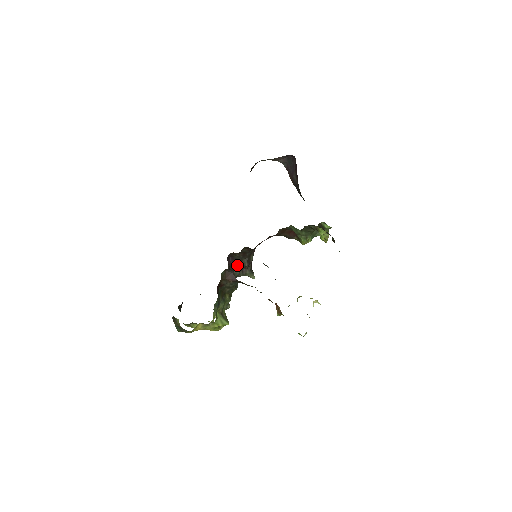
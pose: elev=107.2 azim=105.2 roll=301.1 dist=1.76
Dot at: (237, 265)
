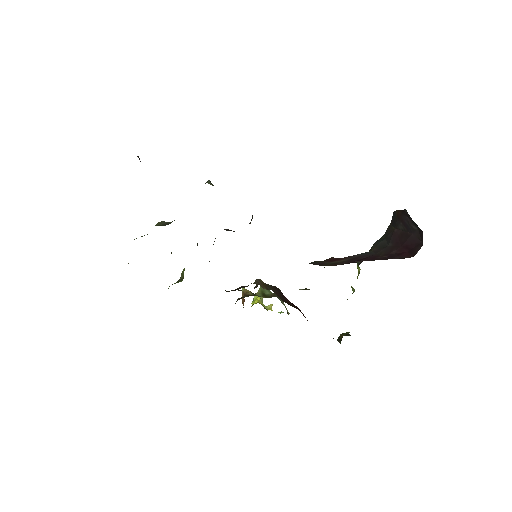
Dot at: (229, 230)
